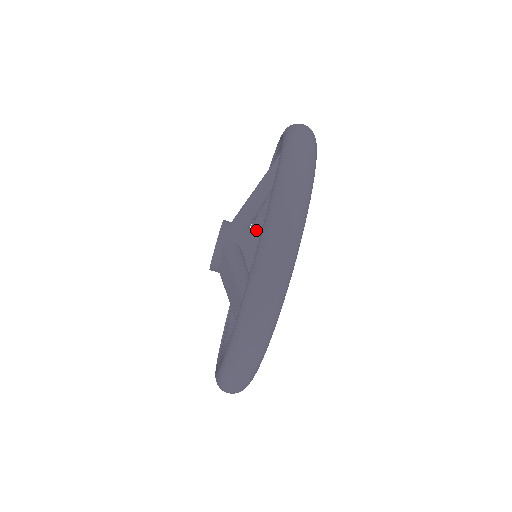
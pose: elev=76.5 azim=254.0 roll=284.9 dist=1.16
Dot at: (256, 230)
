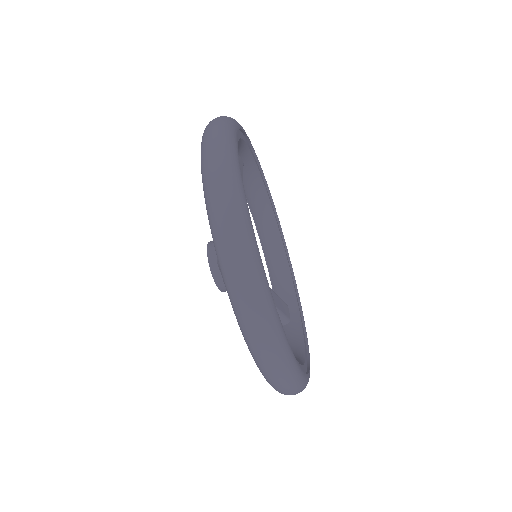
Dot at: (265, 246)
